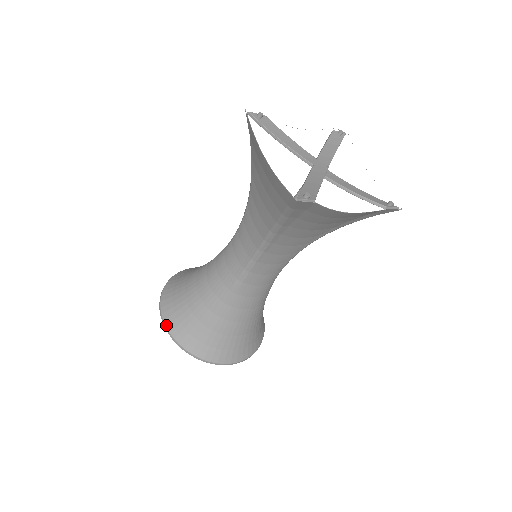
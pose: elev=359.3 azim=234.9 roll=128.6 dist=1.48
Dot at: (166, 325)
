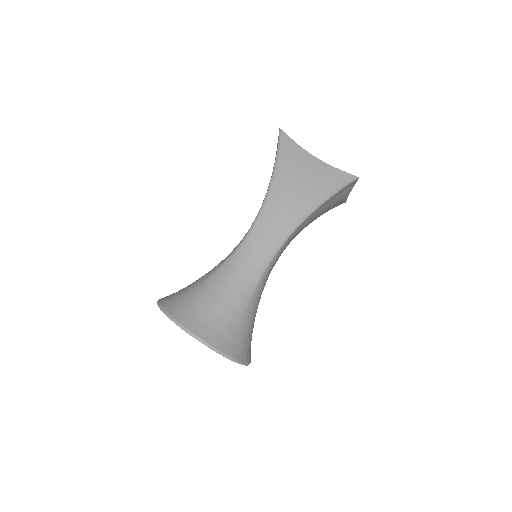
Dot at: (202, 339)
